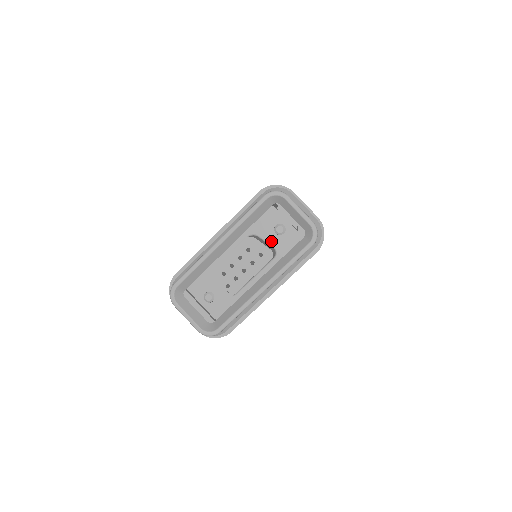
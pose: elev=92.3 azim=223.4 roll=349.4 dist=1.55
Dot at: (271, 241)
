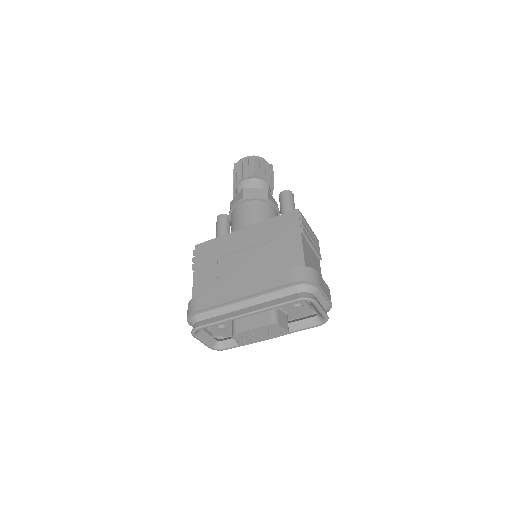
Dot at: (287, 310)
